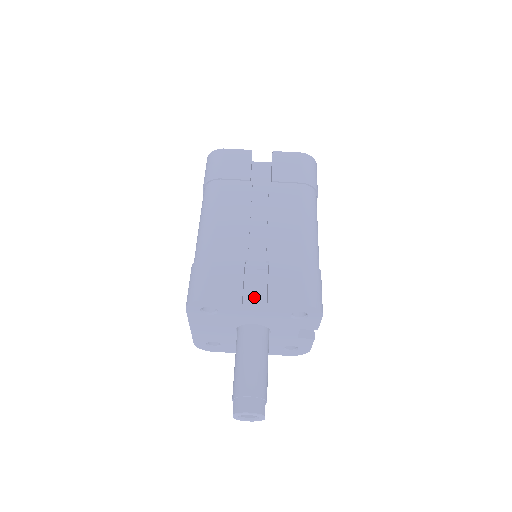
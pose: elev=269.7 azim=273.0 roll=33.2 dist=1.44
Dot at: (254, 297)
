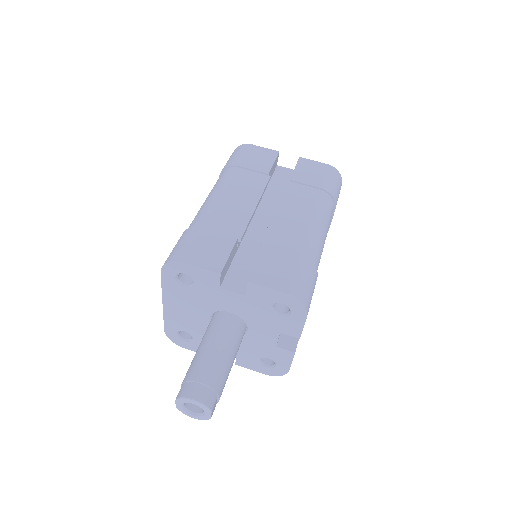
Dot at: (237, 279)
